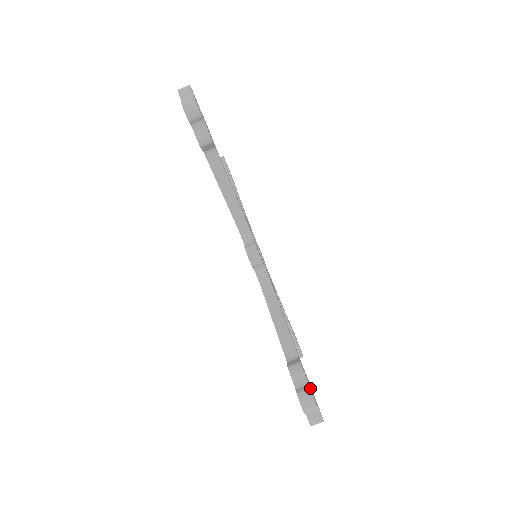
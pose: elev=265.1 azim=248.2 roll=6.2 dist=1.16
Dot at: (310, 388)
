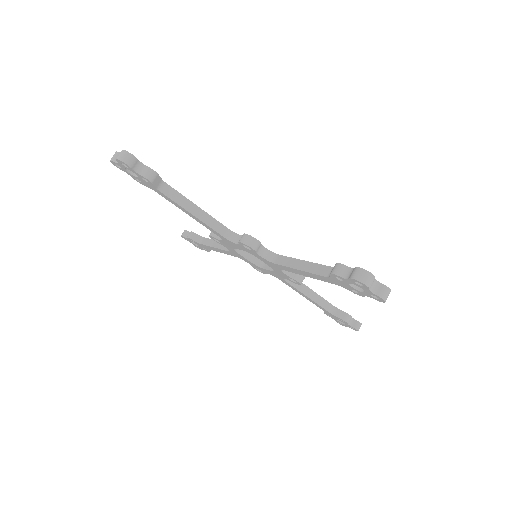
Dot at: occluded
